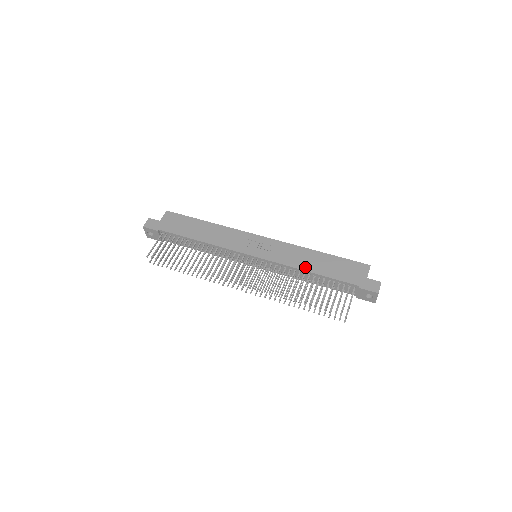
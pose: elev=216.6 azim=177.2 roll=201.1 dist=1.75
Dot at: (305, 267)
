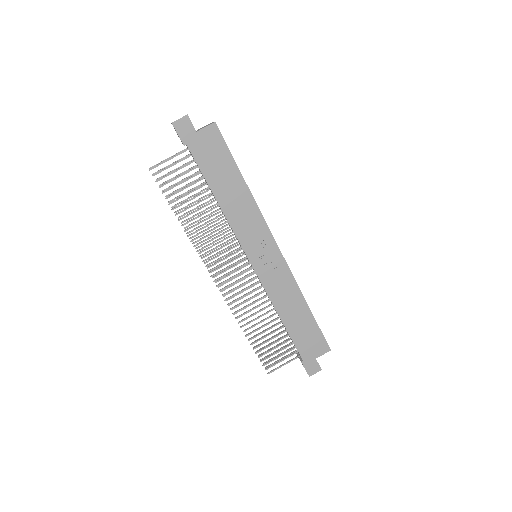
Dot at: (282, 312)
